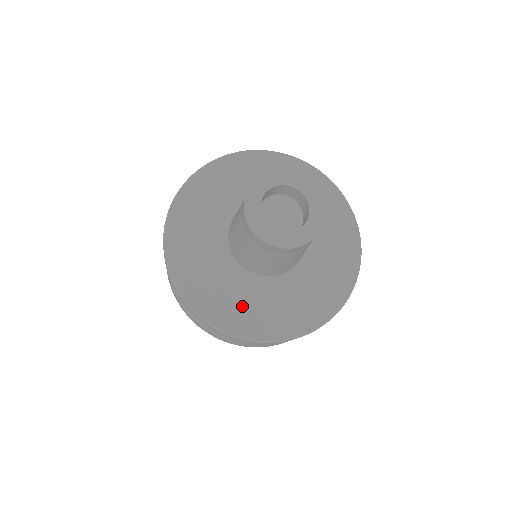
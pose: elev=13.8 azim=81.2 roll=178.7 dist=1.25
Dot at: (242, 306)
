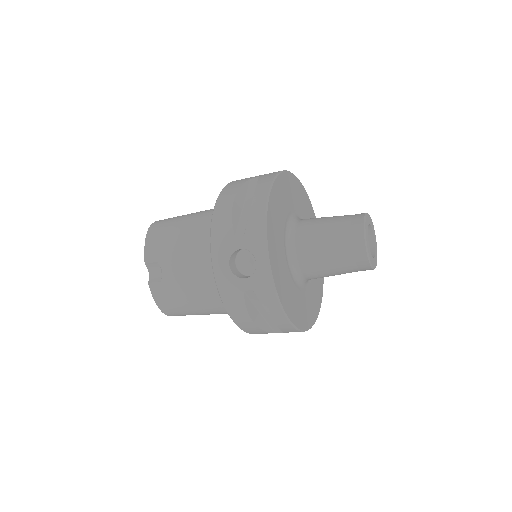
Dot at: (302, 306)
